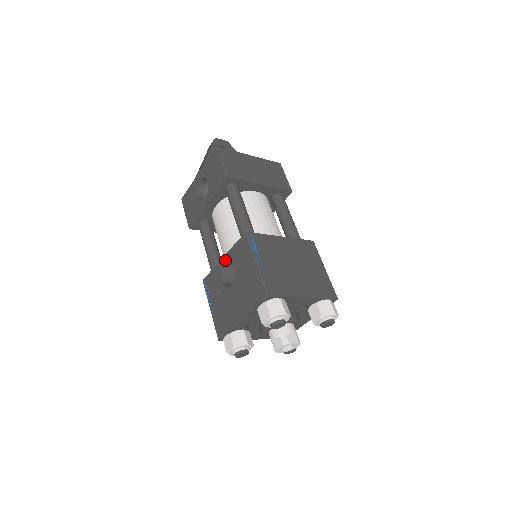
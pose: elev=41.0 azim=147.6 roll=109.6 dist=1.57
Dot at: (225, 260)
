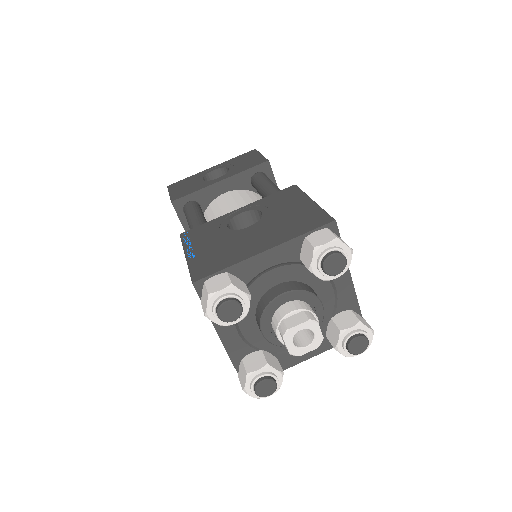
Dot at: (243, 209)
